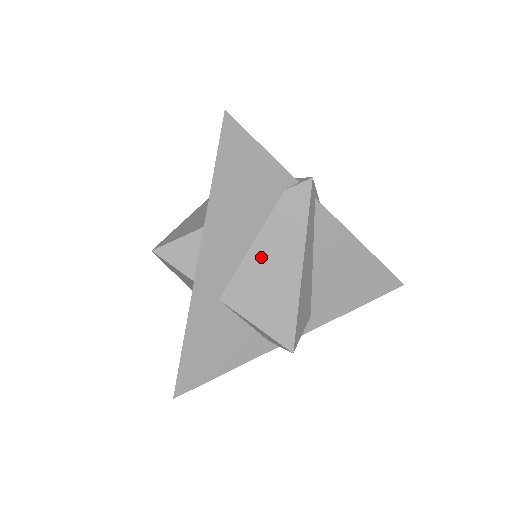
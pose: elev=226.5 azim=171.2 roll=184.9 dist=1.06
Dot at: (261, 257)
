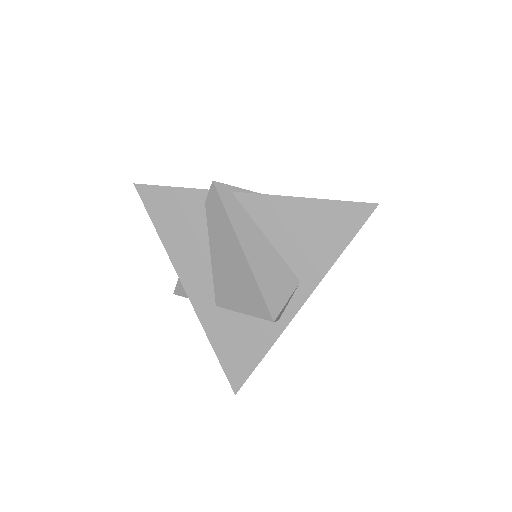
Dot at: (219, 260)
